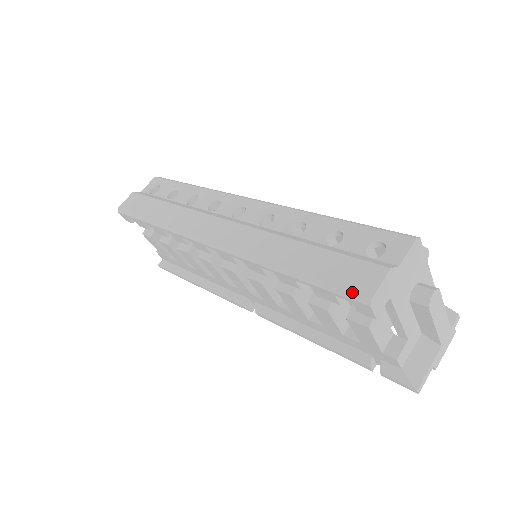
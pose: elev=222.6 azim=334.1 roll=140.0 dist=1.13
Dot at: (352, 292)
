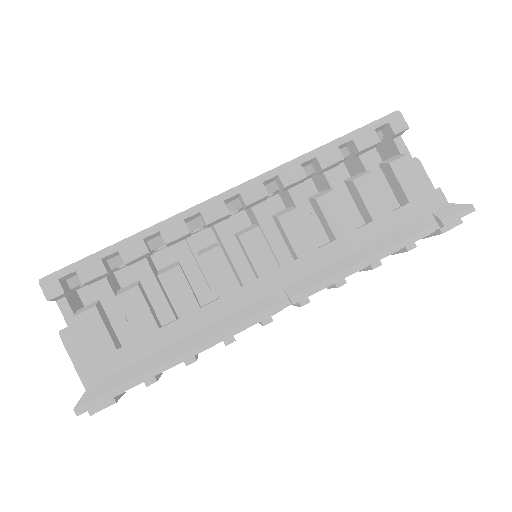
Dot at: (383, 117)
